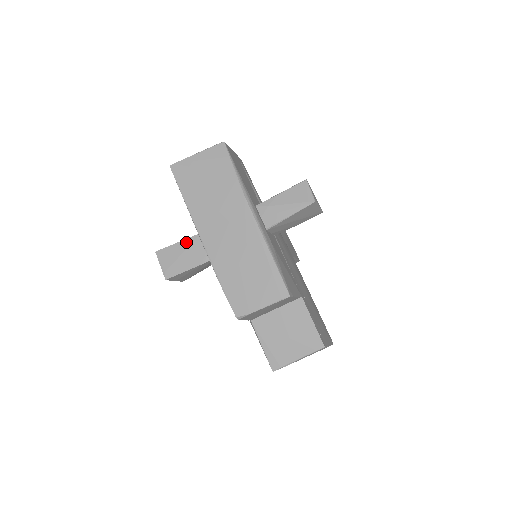
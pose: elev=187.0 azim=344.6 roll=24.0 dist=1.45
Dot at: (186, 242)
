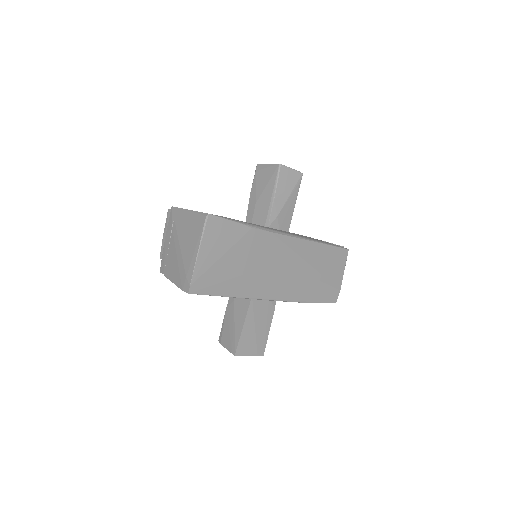
Dot at: (249, 318)
